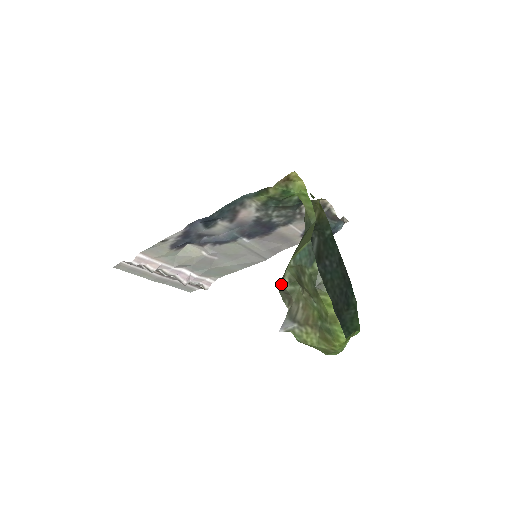
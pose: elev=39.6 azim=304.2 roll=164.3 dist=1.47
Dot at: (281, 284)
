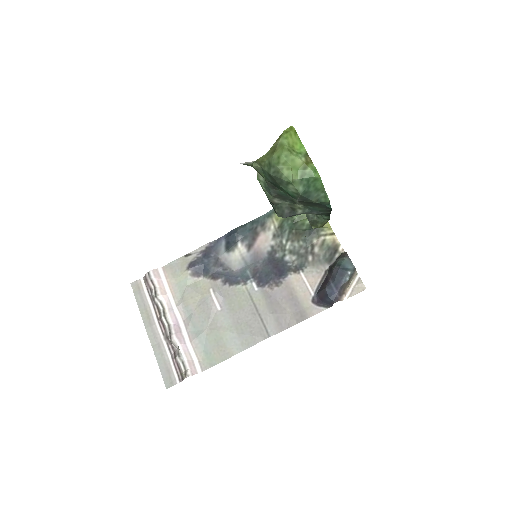
Dot at: occluded
